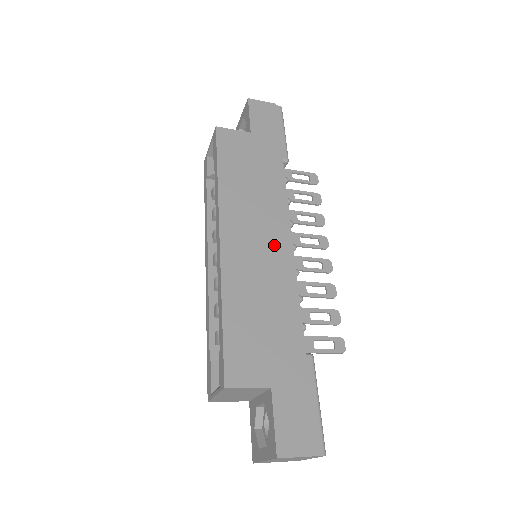
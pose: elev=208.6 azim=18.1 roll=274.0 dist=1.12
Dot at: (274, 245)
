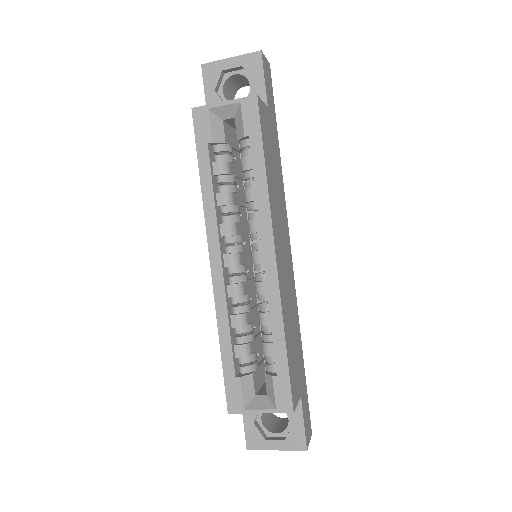
Dot at: (288, 255)
